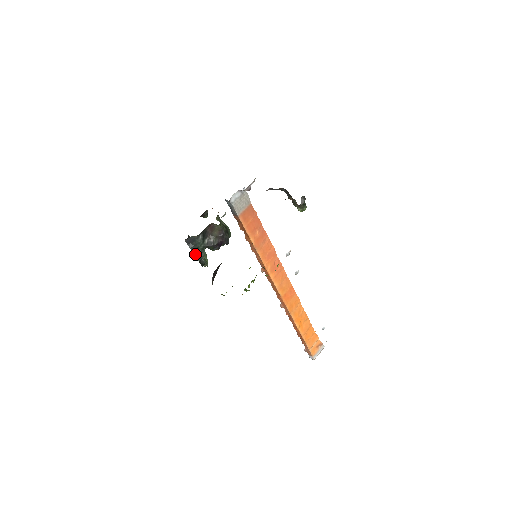
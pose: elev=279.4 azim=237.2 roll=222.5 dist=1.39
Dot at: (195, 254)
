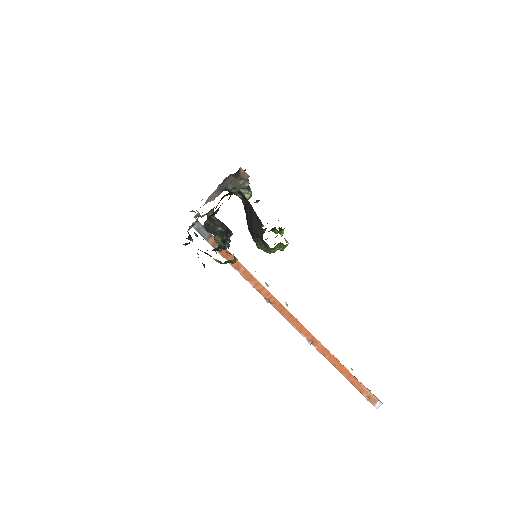
Dot at: (220, 244)
